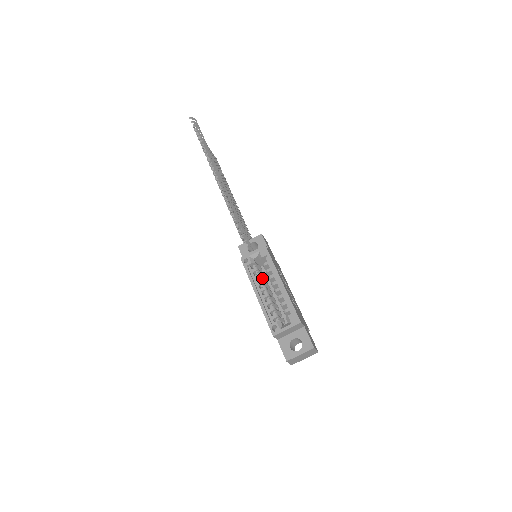
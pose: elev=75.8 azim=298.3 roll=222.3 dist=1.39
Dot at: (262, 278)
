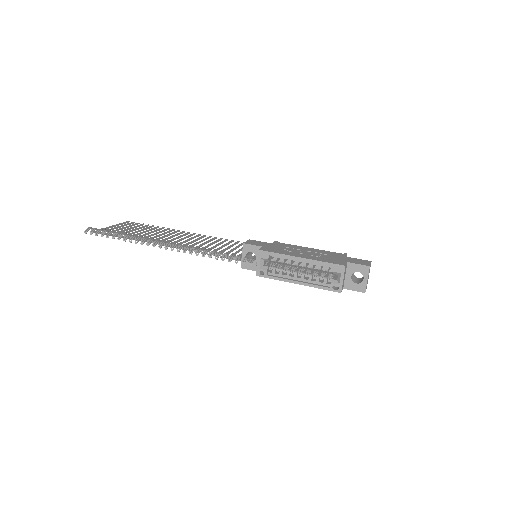
Dot at: occluded
